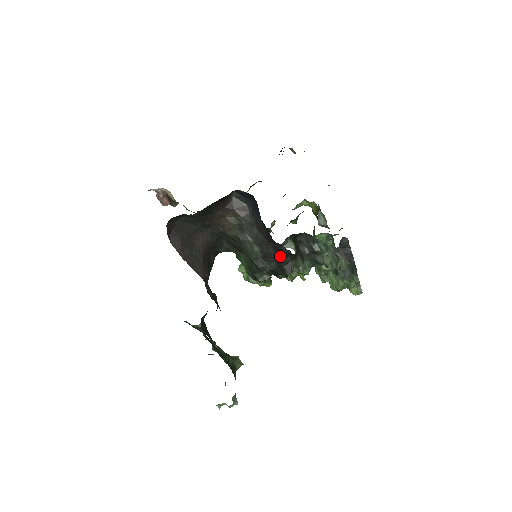
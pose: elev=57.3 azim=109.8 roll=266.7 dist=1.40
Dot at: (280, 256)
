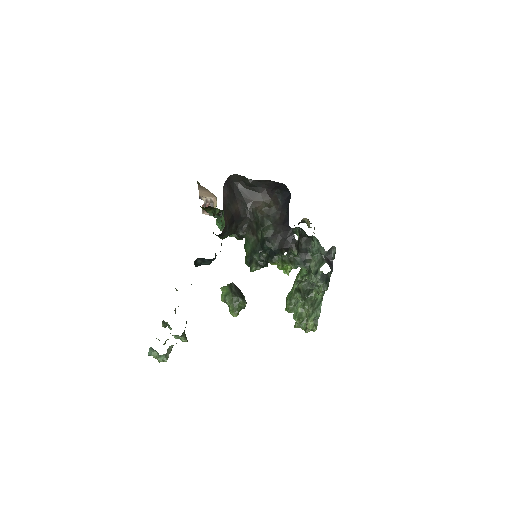
Dot at: (285, 239)
